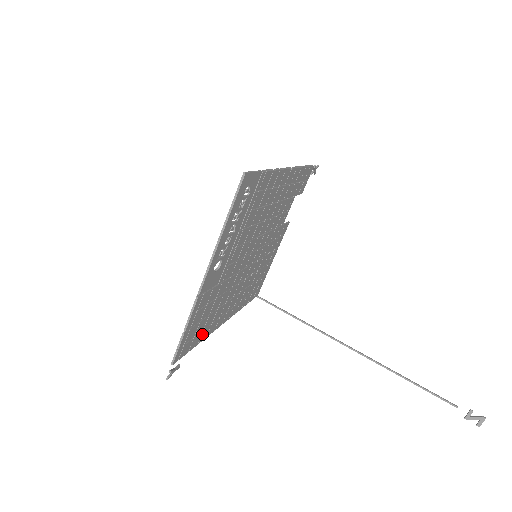
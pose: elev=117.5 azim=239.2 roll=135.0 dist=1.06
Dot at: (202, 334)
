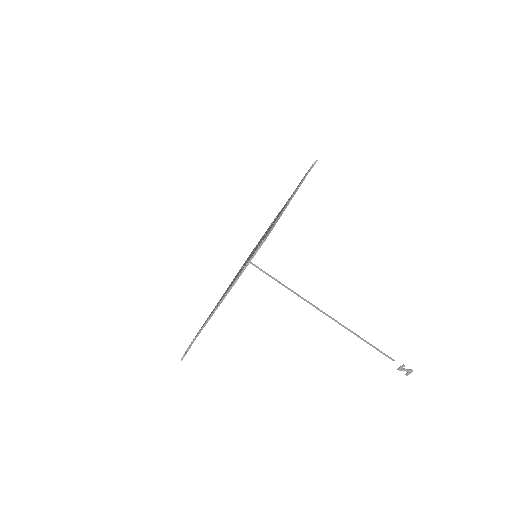
Dot at: occluded
